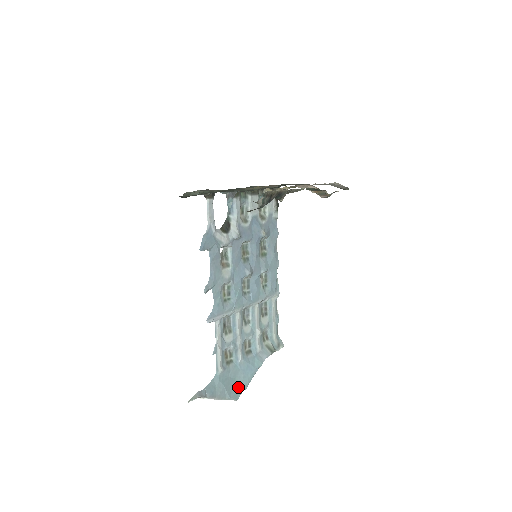
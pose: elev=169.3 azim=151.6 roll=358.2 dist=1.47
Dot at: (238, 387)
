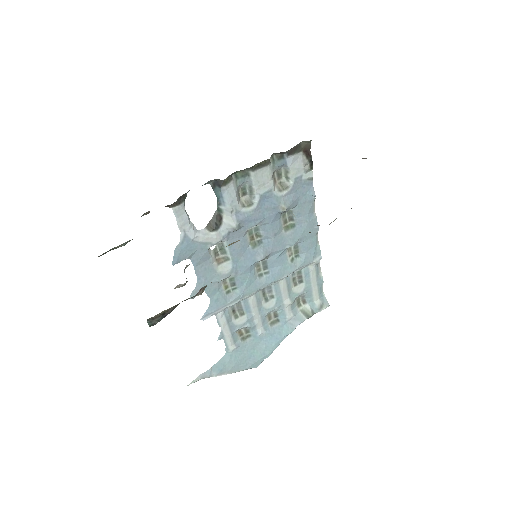
Dot at: (258, 357)
